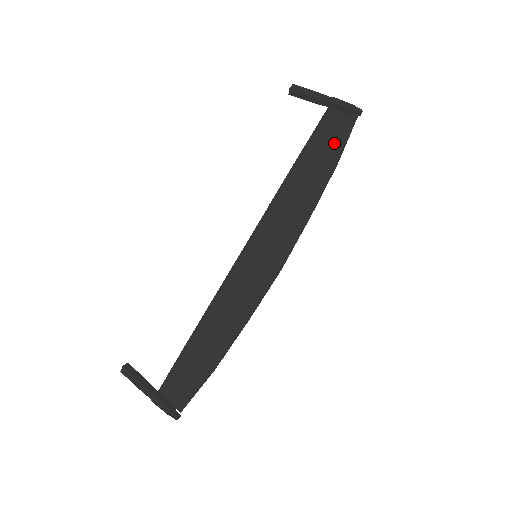
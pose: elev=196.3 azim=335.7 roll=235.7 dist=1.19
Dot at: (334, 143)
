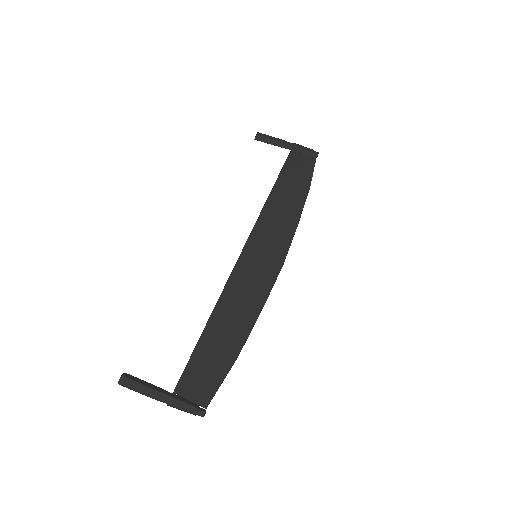
Dot at: (303, 173)
